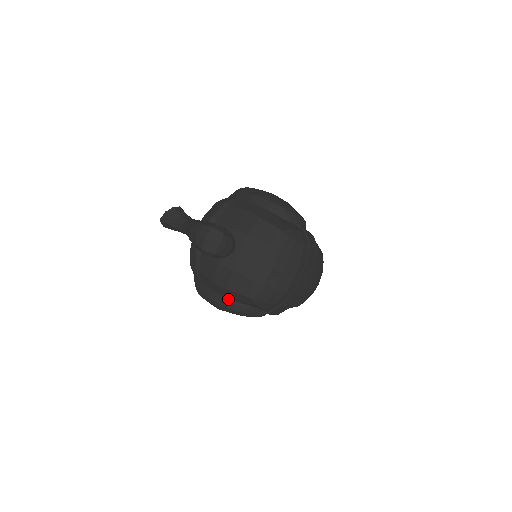
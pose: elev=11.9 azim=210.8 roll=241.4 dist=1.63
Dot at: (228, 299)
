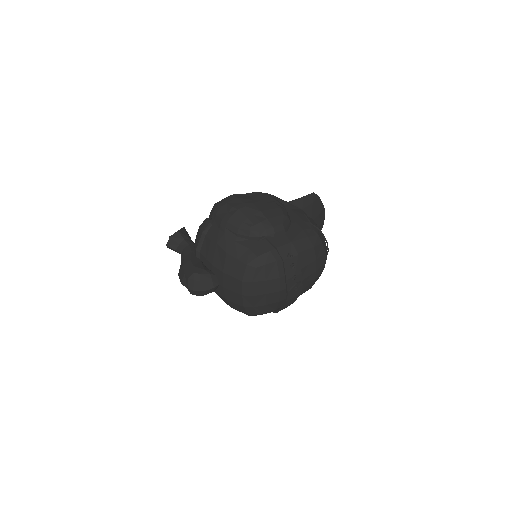
Dot at: occluded
